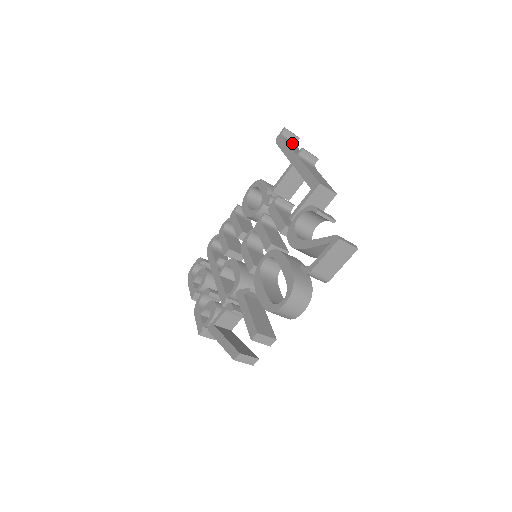
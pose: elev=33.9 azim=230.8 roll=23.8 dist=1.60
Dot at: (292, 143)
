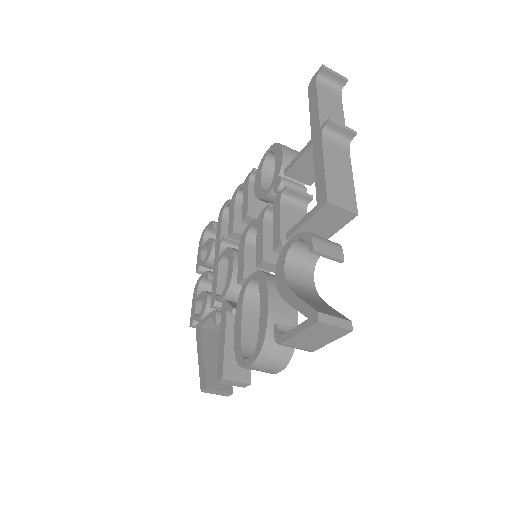
Dot at: (333, 90)
